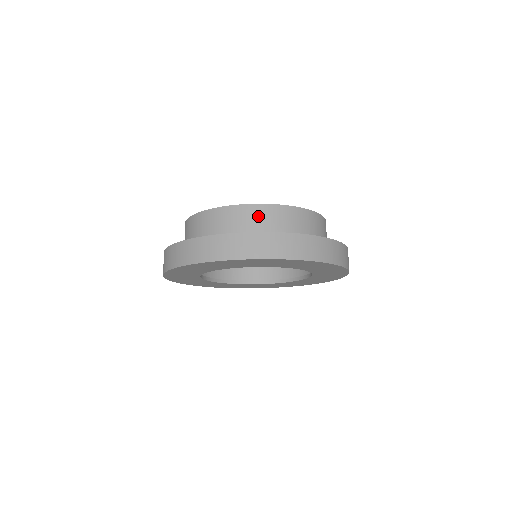
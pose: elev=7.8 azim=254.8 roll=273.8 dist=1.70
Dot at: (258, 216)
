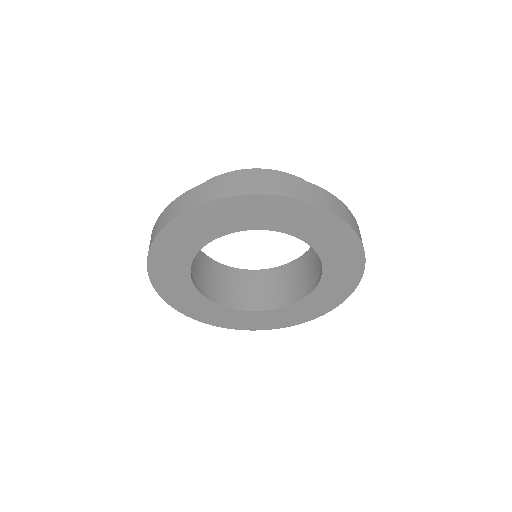
Dot at: occluded
